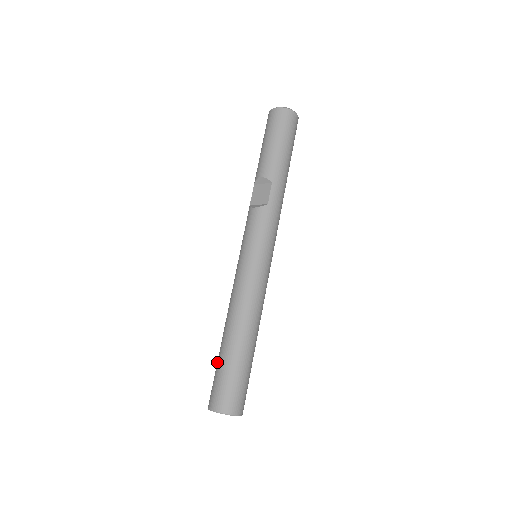
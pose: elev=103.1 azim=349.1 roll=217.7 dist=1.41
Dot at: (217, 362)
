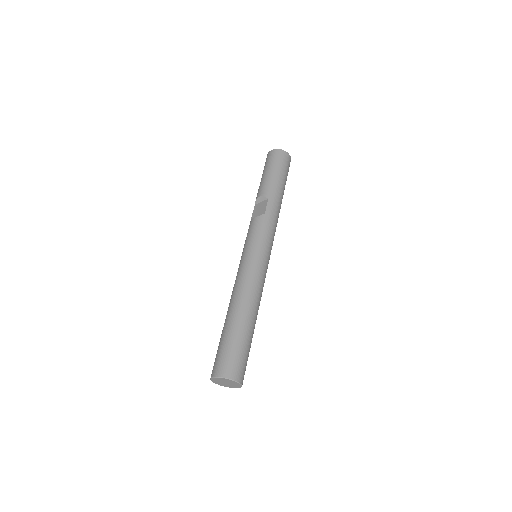
Dot at: (220, 339)
